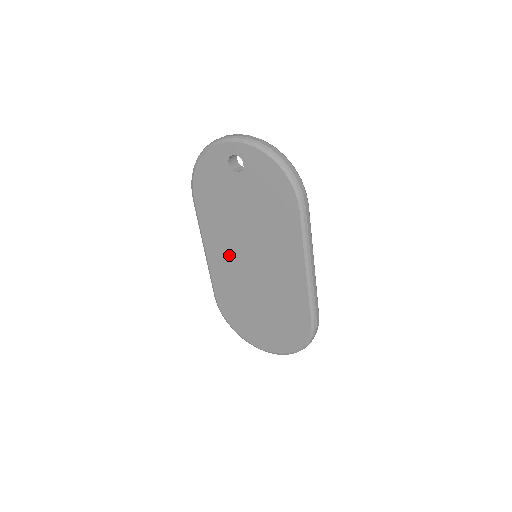
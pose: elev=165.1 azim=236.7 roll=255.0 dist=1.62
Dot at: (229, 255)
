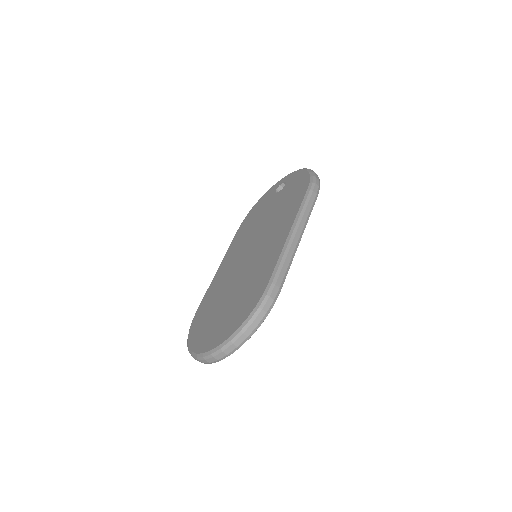
Dot at: (235, 259)
